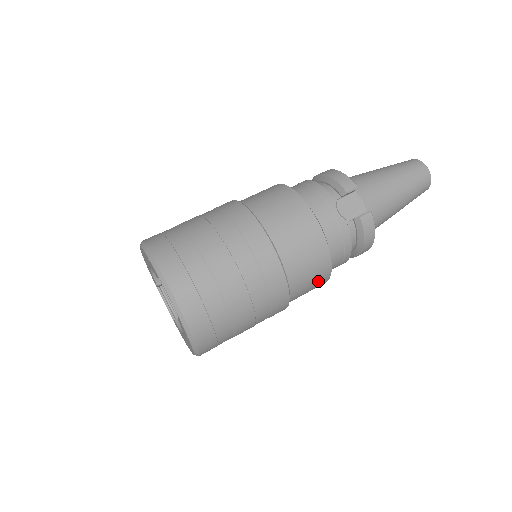
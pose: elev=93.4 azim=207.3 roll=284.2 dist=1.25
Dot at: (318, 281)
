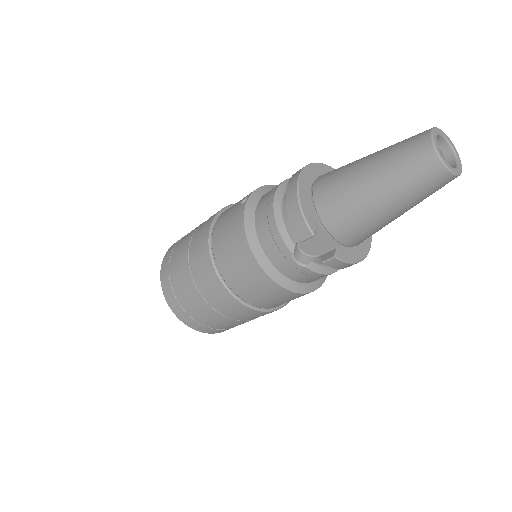
Dot at: occluded
